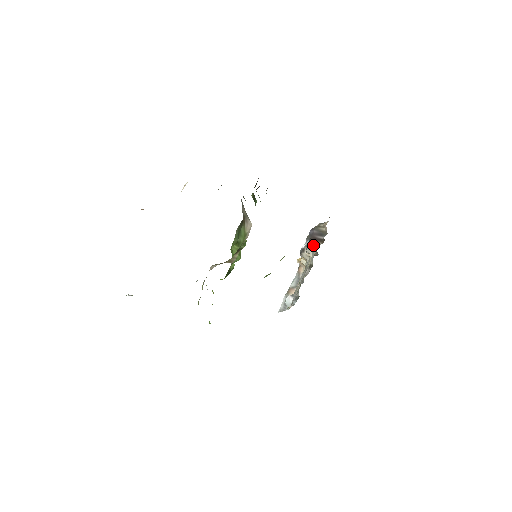
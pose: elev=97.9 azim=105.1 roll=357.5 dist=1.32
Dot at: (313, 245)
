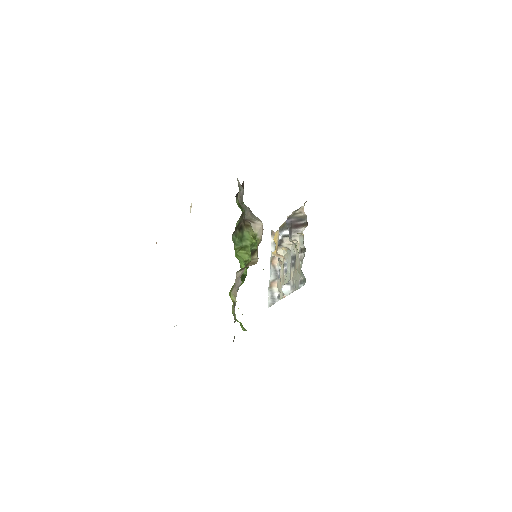
Dot at: (297, 231)
